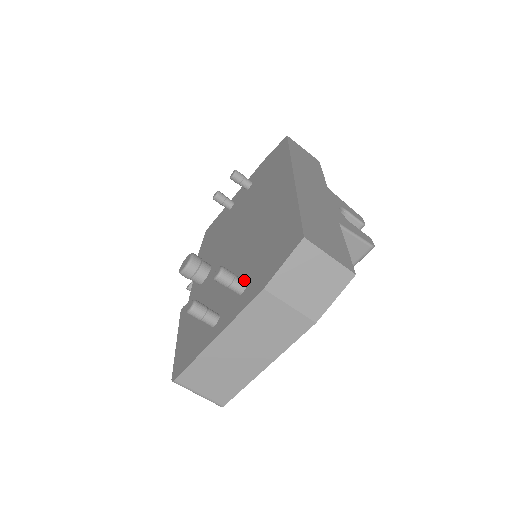
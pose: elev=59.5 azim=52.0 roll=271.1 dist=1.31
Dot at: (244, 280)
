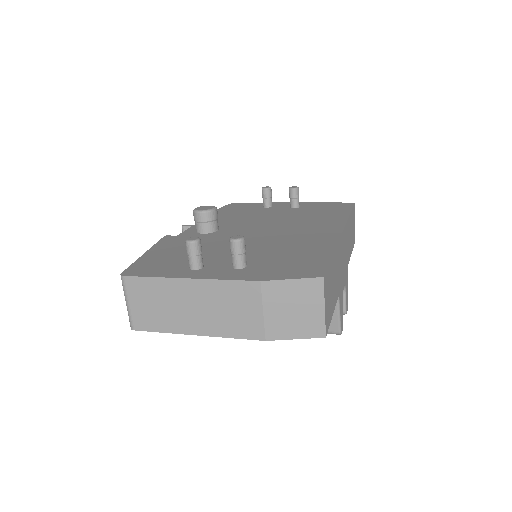
Dot at: occluded
